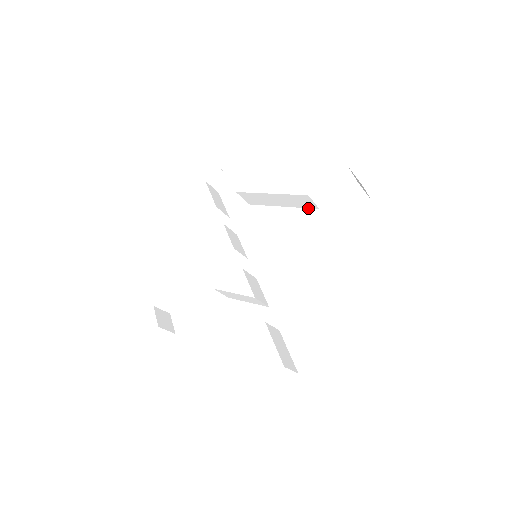
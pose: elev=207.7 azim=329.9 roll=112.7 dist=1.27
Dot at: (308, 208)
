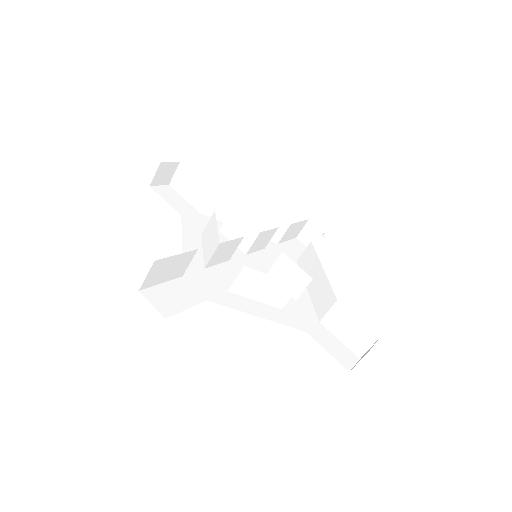
Dot at: (316, 311)
